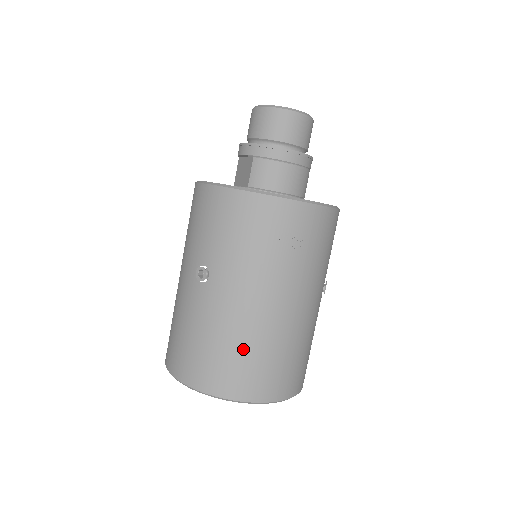
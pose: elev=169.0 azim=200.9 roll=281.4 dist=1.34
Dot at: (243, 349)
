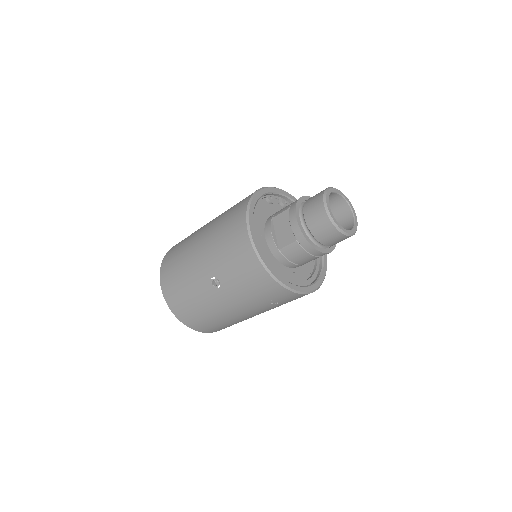
Dot at: (215, 321)
